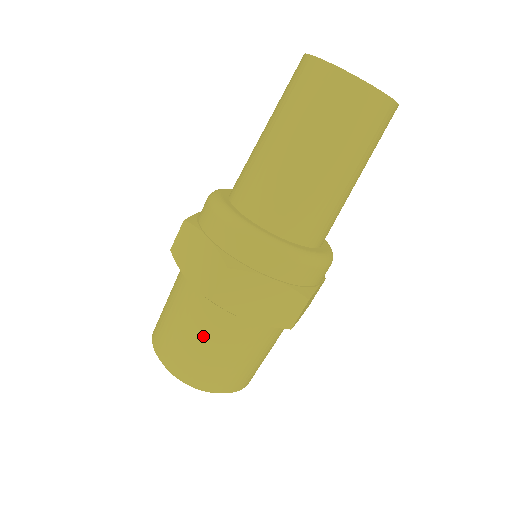
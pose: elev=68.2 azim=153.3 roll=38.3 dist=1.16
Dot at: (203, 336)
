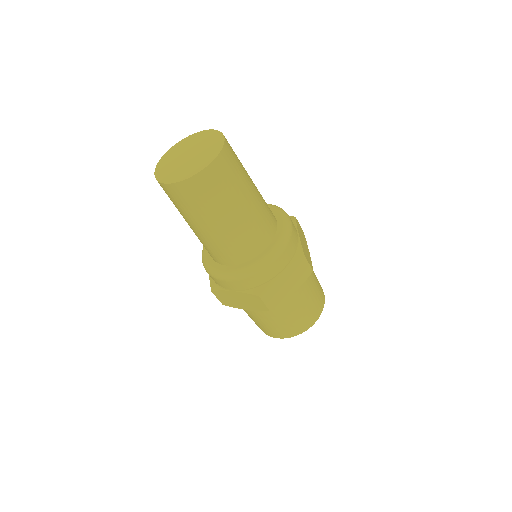
Dot at: (284, 317)
